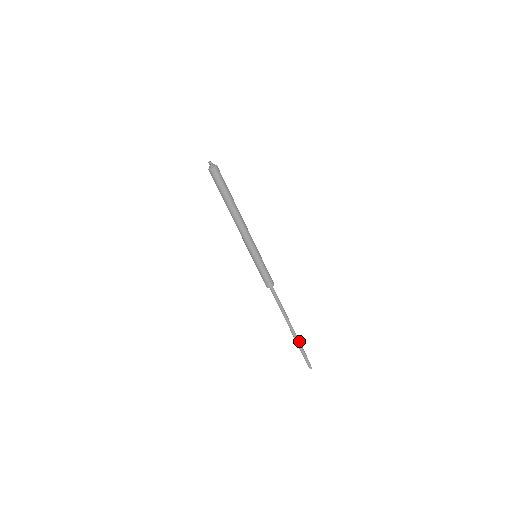
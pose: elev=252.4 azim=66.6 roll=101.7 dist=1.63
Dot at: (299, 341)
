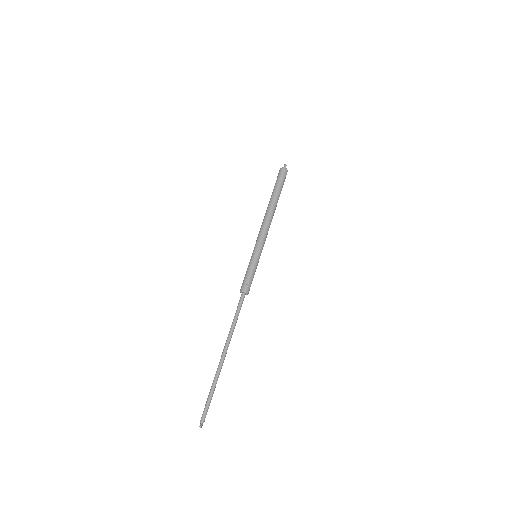
Dot at: occluded
